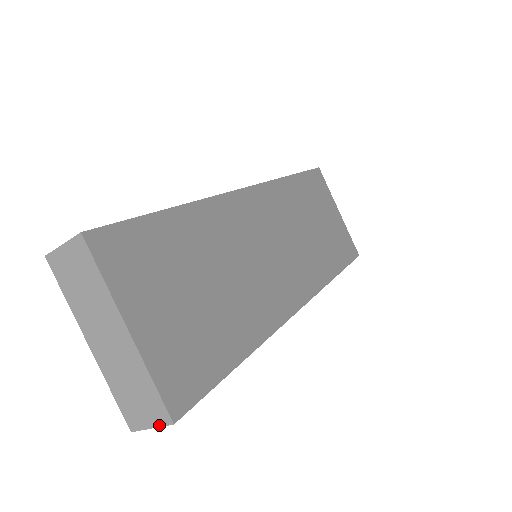
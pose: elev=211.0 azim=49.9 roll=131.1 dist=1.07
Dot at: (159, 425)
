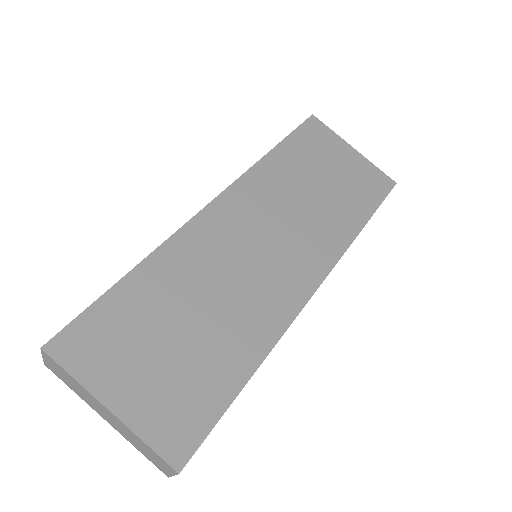
Dot at: (174, 474)
